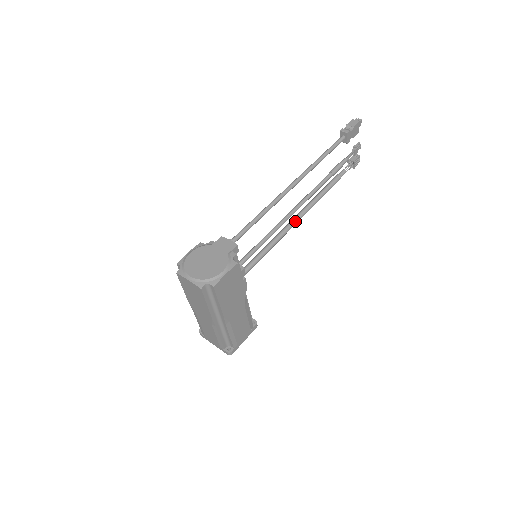
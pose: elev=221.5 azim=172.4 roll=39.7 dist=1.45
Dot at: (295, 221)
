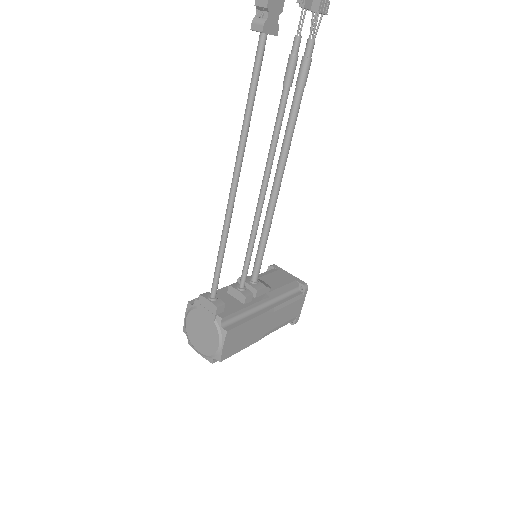
Dot at: (277, 183)
